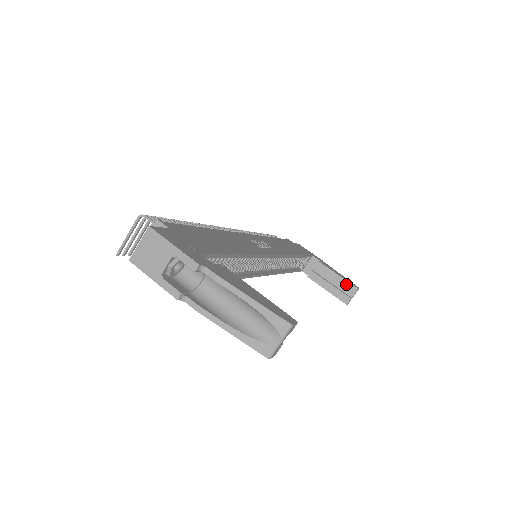
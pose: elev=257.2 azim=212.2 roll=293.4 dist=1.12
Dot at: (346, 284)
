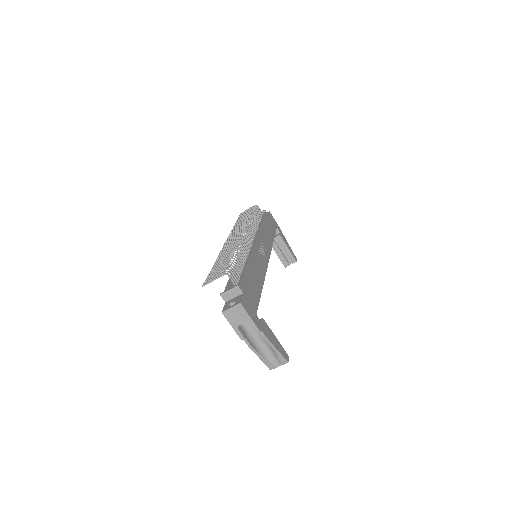
Dot at: (291, 256)
